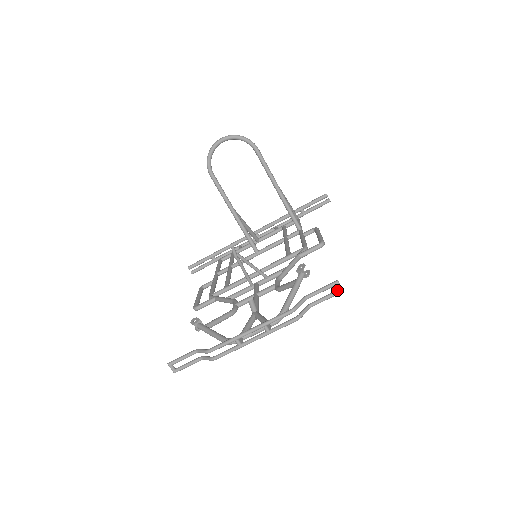
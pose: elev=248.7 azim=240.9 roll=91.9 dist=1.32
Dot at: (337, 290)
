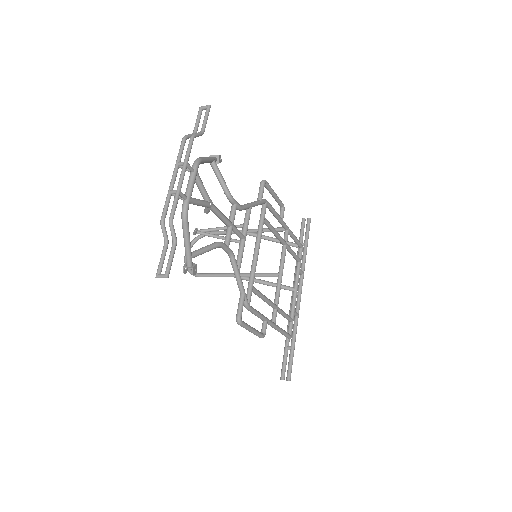
Dot at: (206, 110)
